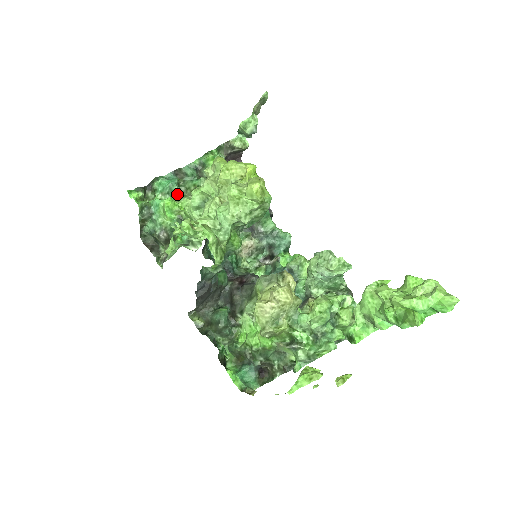
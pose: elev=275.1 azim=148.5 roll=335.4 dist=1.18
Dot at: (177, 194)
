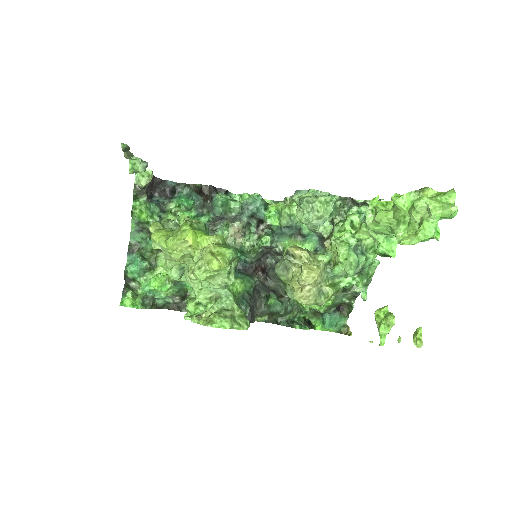
Dot at: (150, 263)
